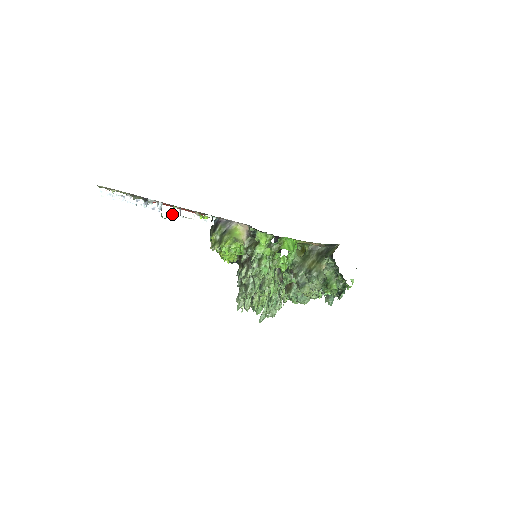
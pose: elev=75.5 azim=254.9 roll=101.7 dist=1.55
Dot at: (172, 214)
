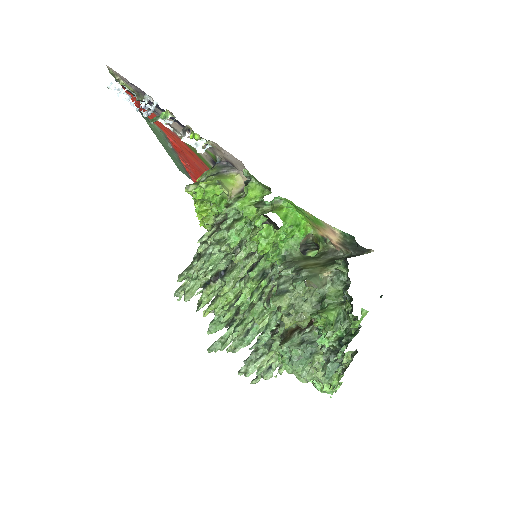
Dot at: (162, 122)
